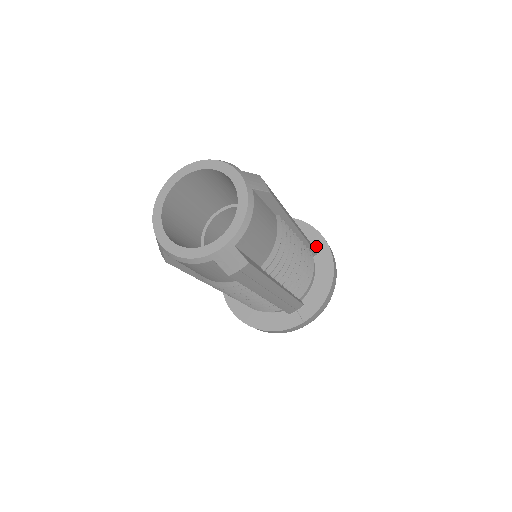
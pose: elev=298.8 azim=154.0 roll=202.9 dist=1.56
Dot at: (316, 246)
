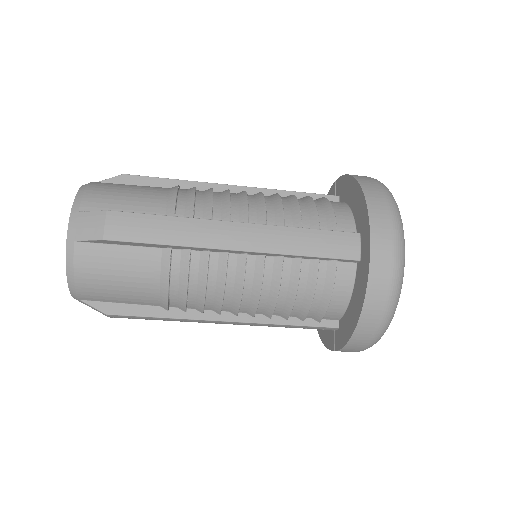
Dot at: (362, 246)
